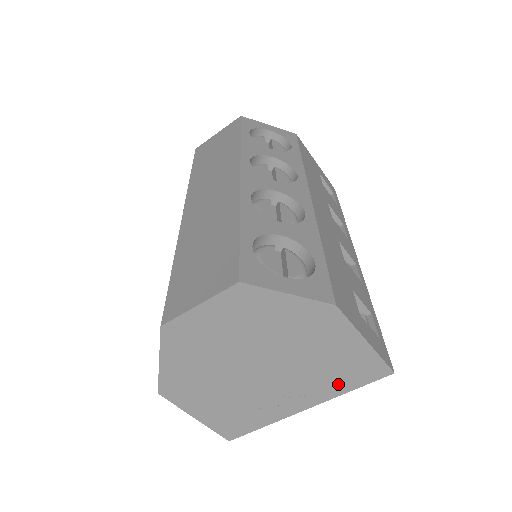
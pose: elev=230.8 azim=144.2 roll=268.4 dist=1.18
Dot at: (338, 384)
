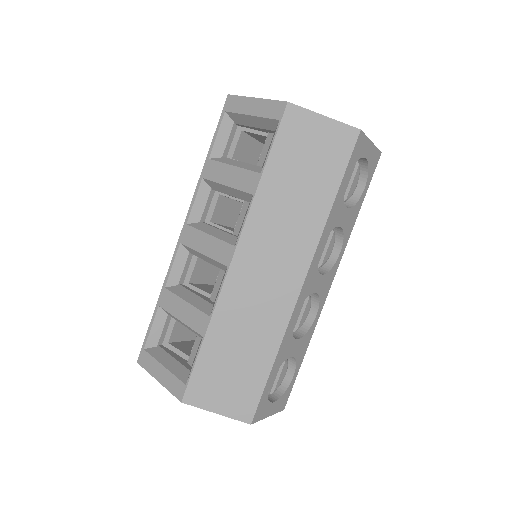
Dot at: occluded
